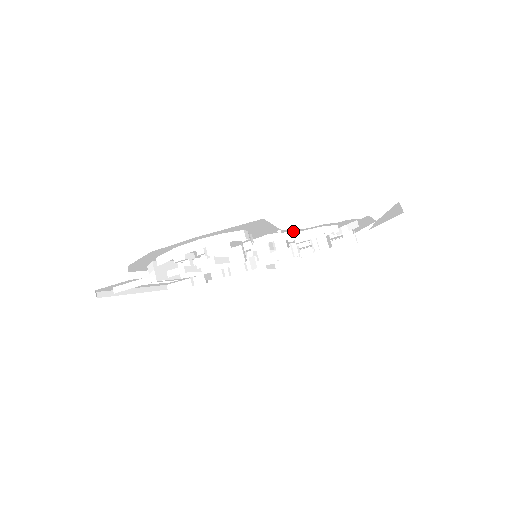
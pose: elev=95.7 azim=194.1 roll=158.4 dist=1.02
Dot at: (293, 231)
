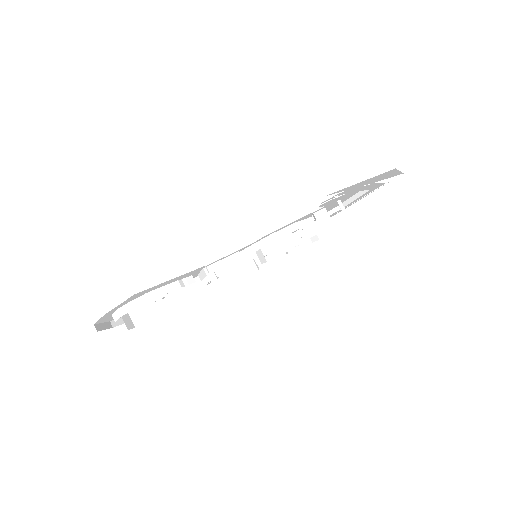
Dot at: (237, 251)
